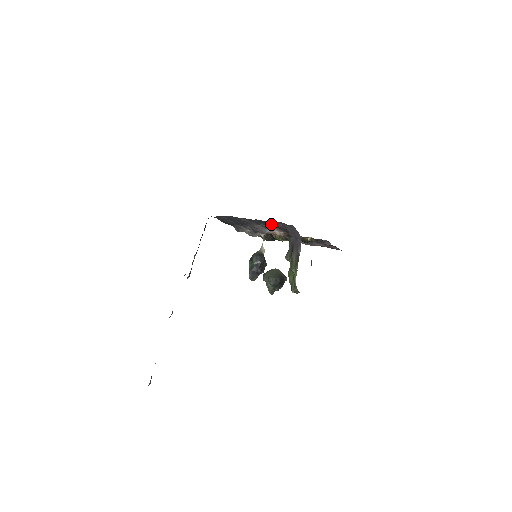
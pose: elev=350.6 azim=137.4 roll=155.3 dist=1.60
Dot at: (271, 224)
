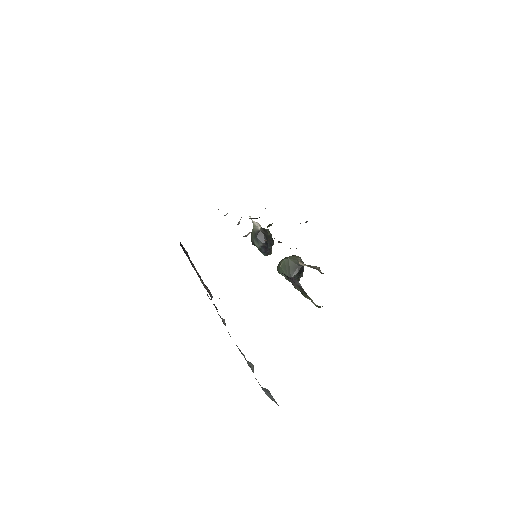
Dot at: occluded
